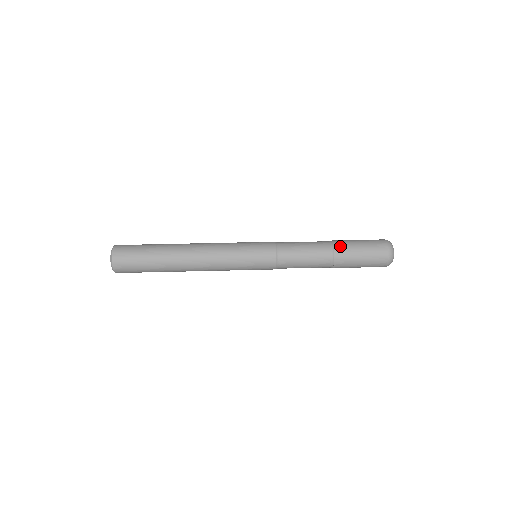
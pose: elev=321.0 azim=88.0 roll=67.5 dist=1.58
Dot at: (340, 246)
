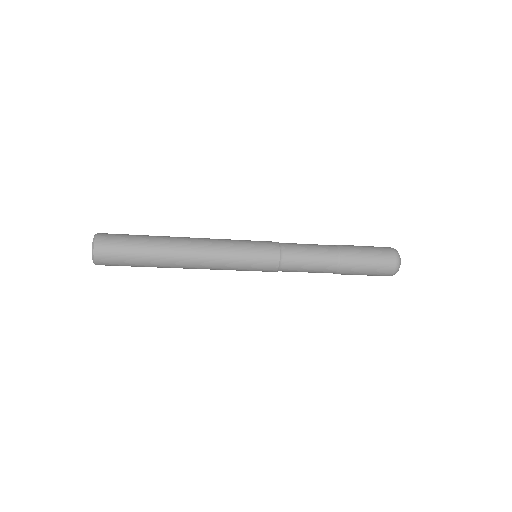
Dot at: occluded
